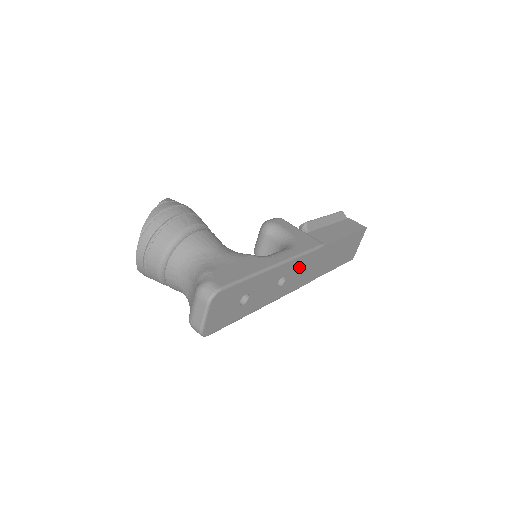
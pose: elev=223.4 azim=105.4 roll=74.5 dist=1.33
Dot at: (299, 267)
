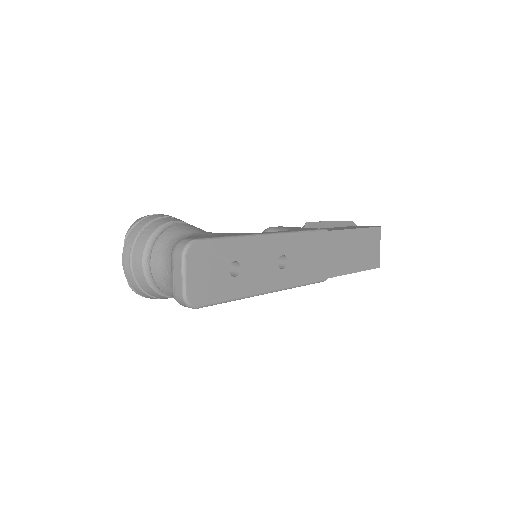
Dot at: (302, 249)
